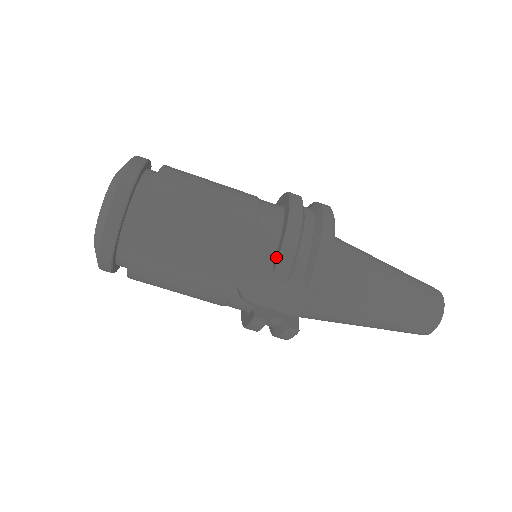
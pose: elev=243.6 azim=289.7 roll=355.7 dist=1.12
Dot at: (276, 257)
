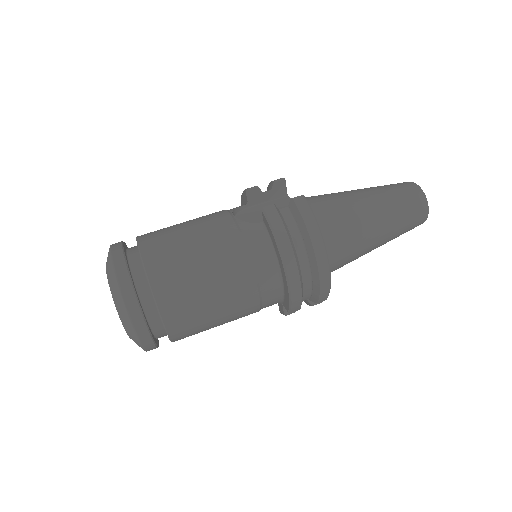
Dot at: (245, 200)
